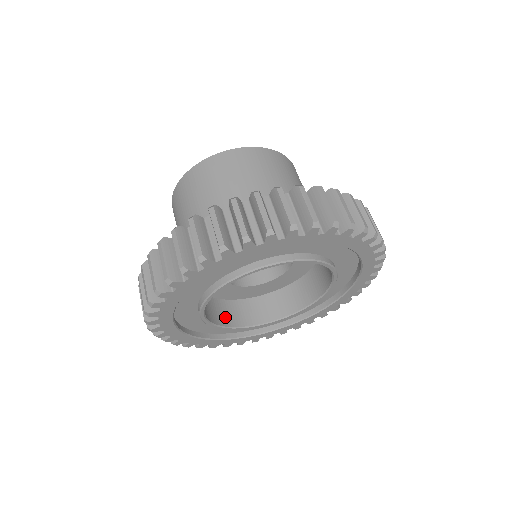
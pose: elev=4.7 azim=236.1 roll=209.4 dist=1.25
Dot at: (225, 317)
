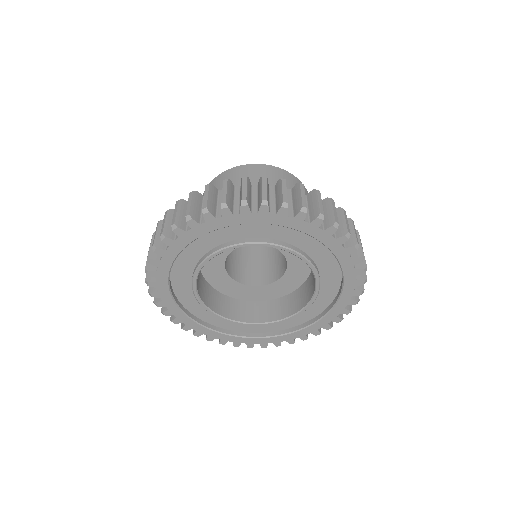
Dot at: (244, 314)
